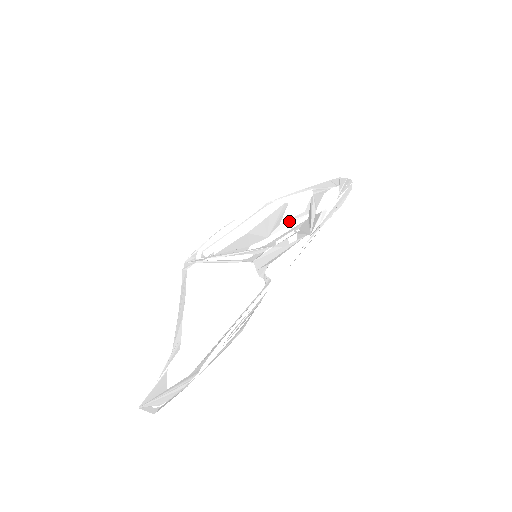
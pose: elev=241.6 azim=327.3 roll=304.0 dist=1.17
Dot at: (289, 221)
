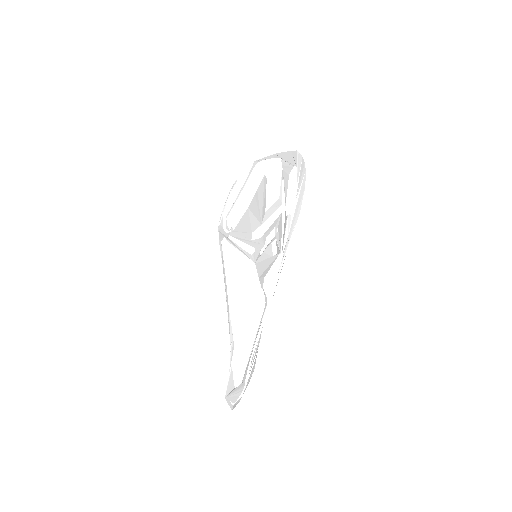
Dot at: (271, 209)
